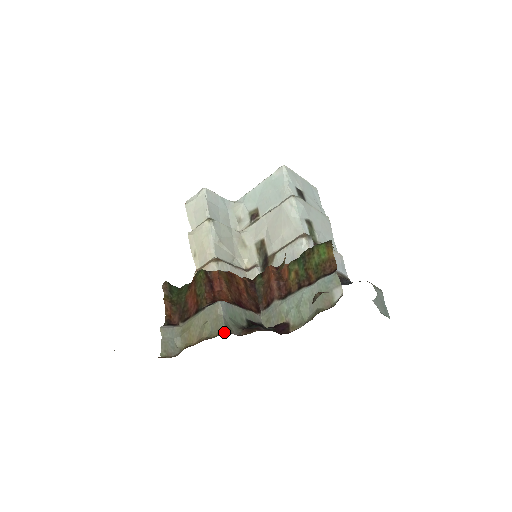
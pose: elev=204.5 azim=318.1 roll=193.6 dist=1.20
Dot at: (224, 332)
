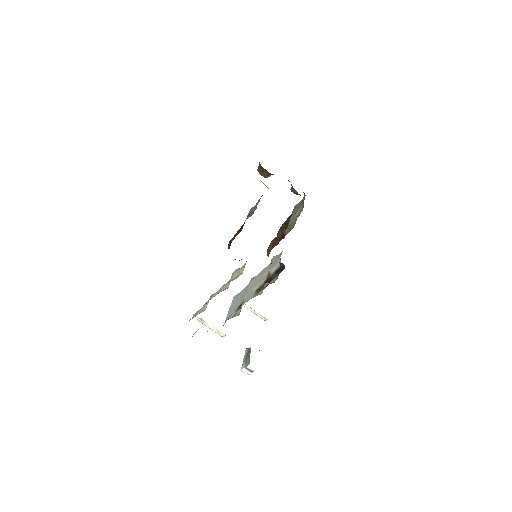
Dot at: occluded
